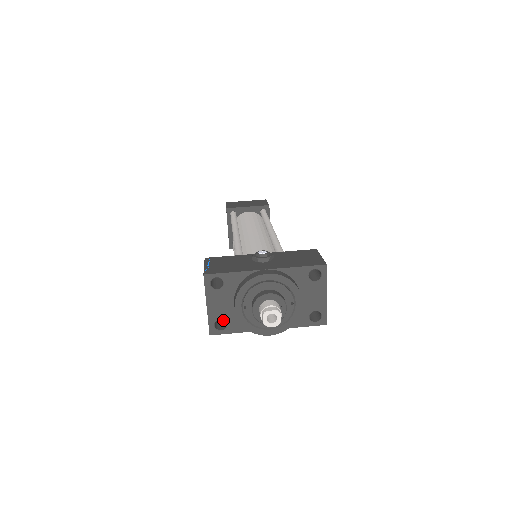
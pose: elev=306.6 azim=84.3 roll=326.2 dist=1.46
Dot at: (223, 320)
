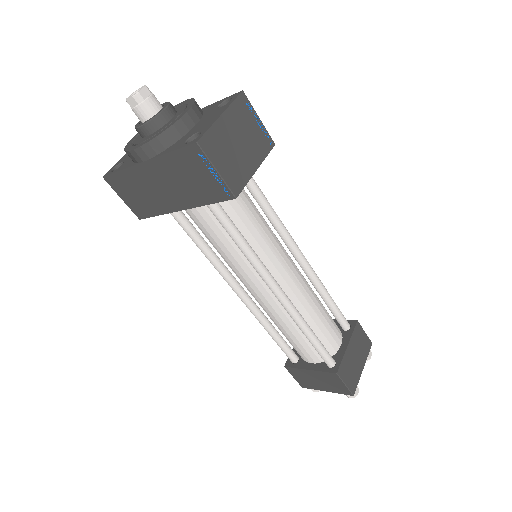
Dot at: occluded
